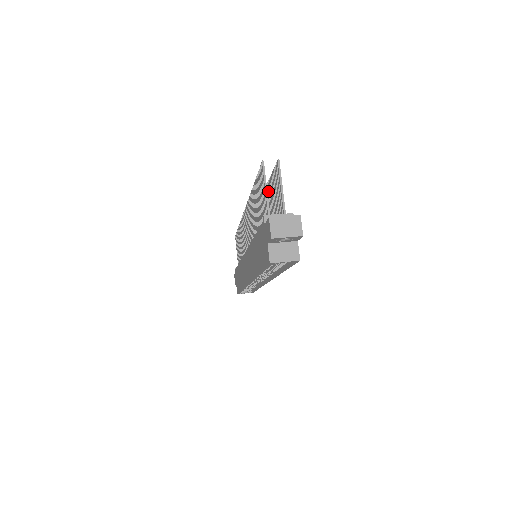
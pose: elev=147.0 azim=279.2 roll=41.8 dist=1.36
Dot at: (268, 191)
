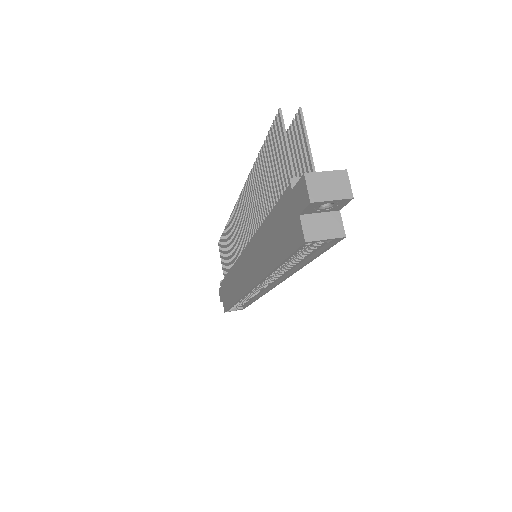
Dot at: occluded
